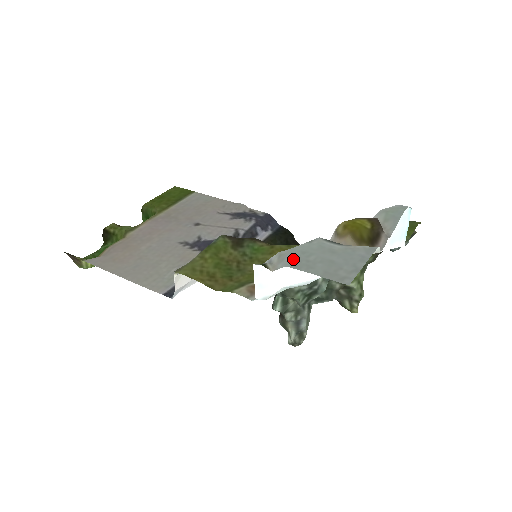
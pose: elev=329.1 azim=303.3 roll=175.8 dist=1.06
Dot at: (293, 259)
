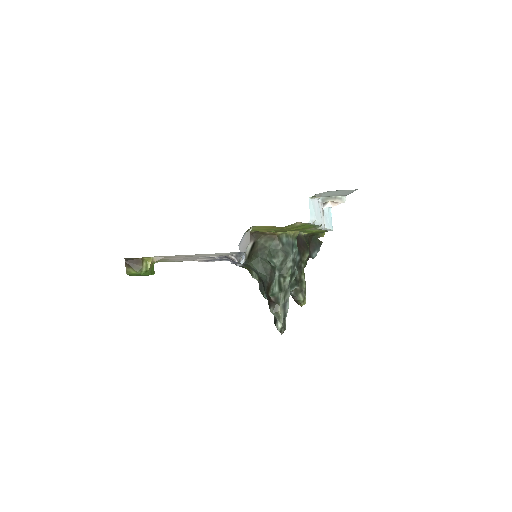
Dot at: (326, 192)
